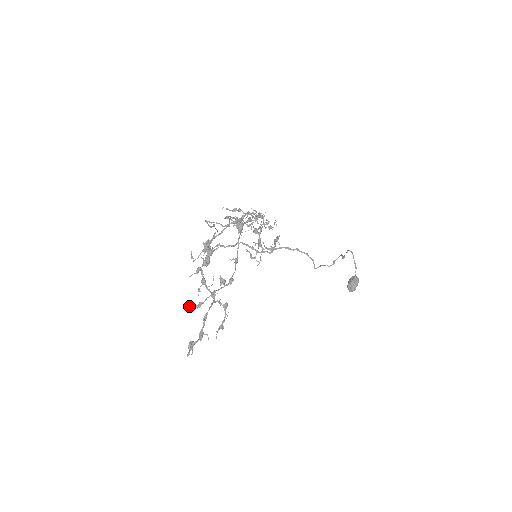
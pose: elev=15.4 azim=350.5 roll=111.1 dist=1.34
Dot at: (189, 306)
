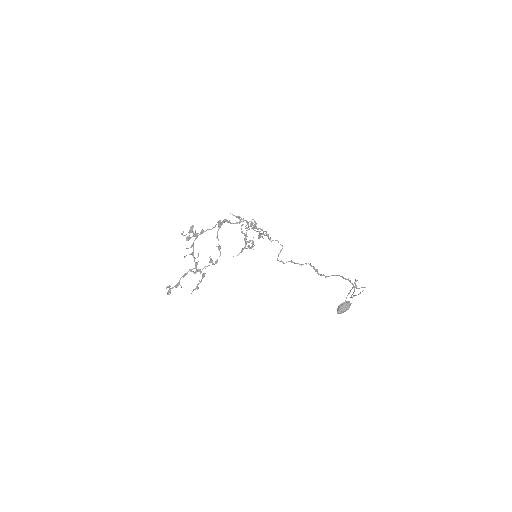
Dot at: occluded
